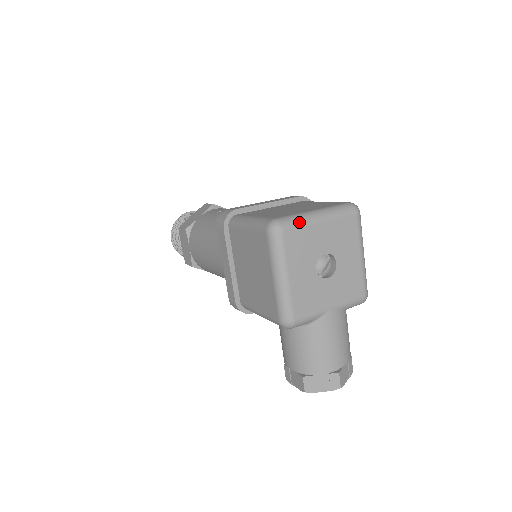
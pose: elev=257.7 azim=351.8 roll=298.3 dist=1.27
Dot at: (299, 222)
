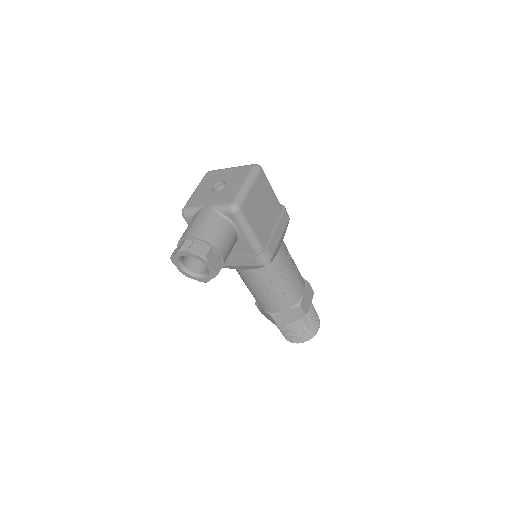
Dot at: (219, 169)
